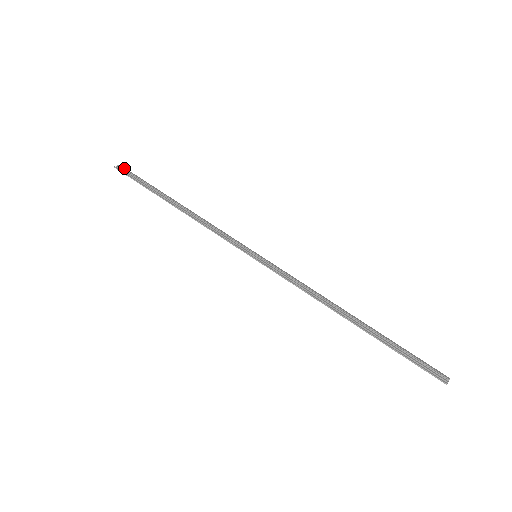
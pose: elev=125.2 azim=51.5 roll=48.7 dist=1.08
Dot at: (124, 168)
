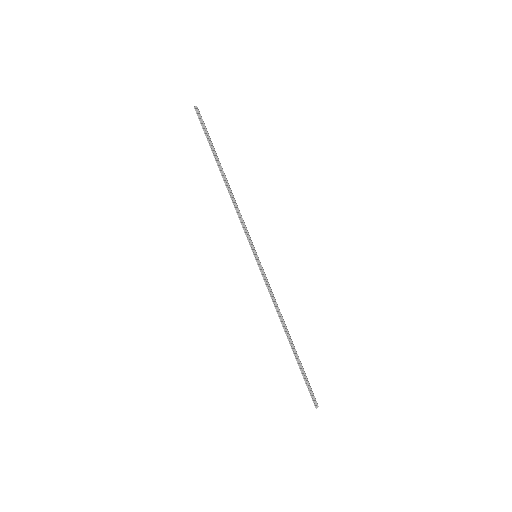
Dot at: occluded
